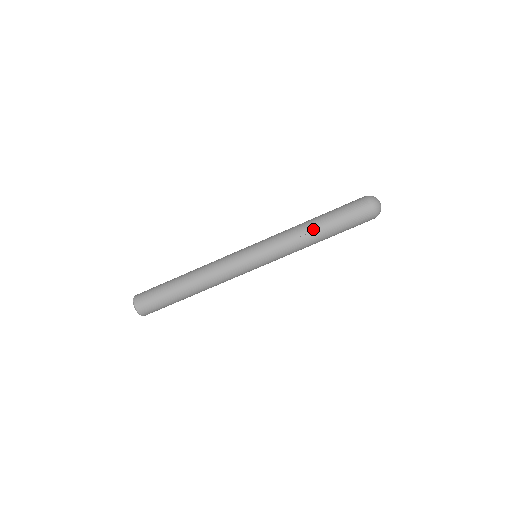
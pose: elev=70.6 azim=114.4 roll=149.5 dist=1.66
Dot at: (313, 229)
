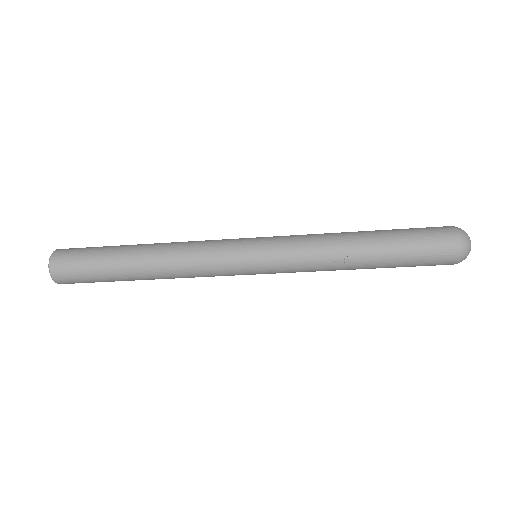
Dot at: (358, 257)
